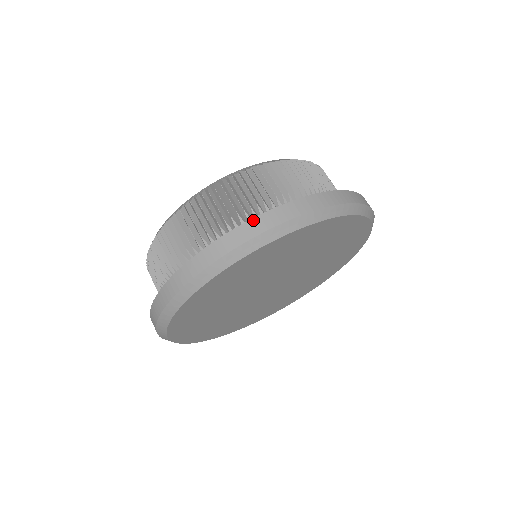
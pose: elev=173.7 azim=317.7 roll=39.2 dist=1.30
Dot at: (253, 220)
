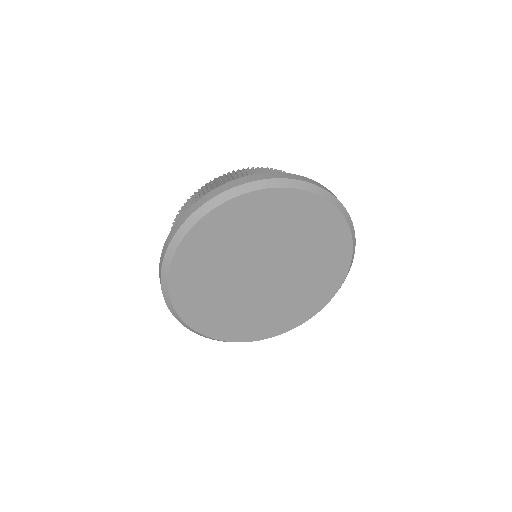
Dot at: (317, 182)
